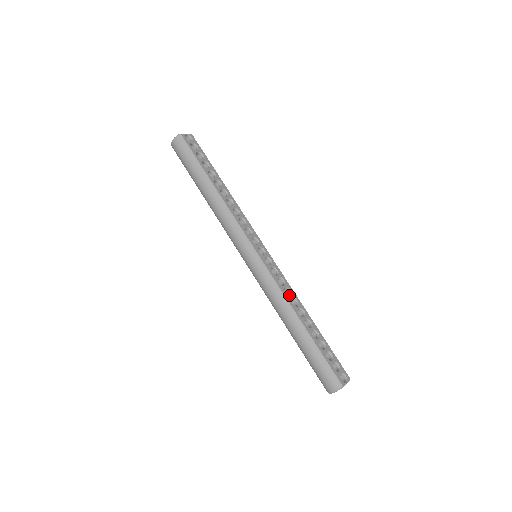
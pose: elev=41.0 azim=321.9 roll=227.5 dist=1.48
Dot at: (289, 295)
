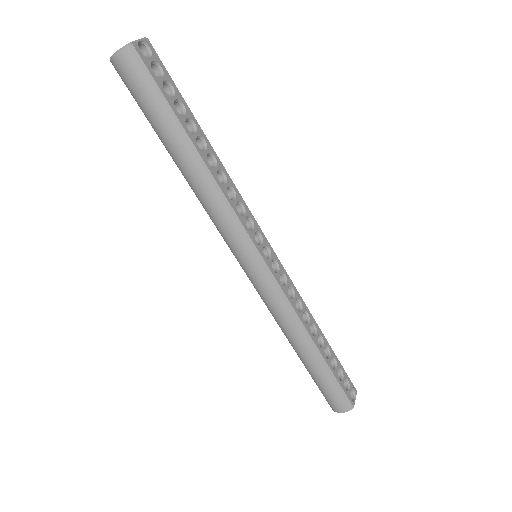
Dot at: (299, 308)
